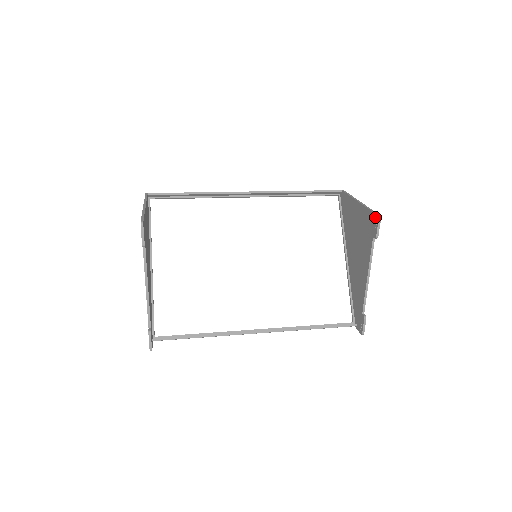
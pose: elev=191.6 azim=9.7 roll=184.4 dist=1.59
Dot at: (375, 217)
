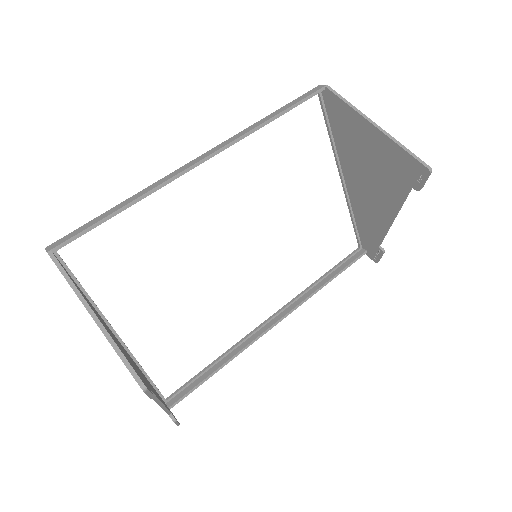
Dot at: (421, 168)
